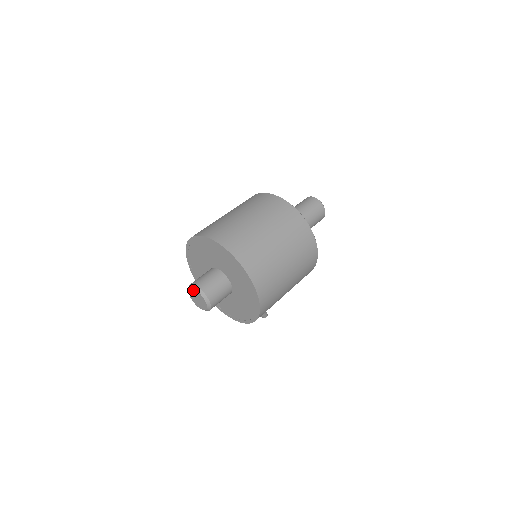
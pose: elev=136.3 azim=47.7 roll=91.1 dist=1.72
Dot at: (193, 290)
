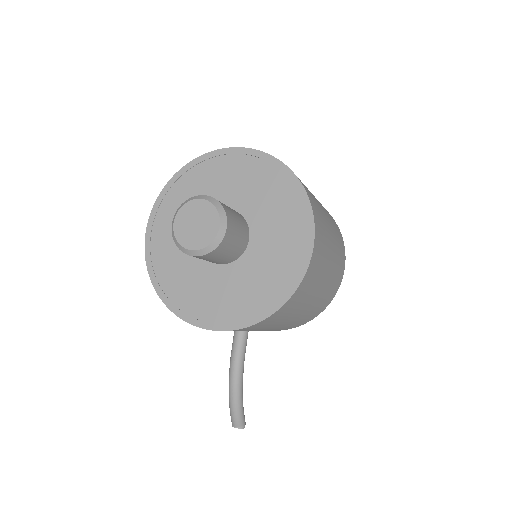
Dot at: (191, 205)
